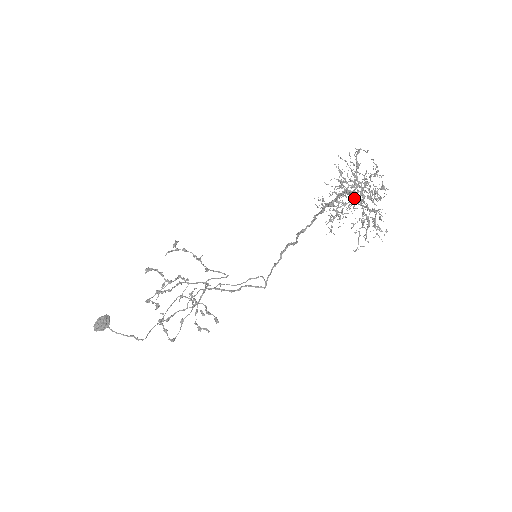
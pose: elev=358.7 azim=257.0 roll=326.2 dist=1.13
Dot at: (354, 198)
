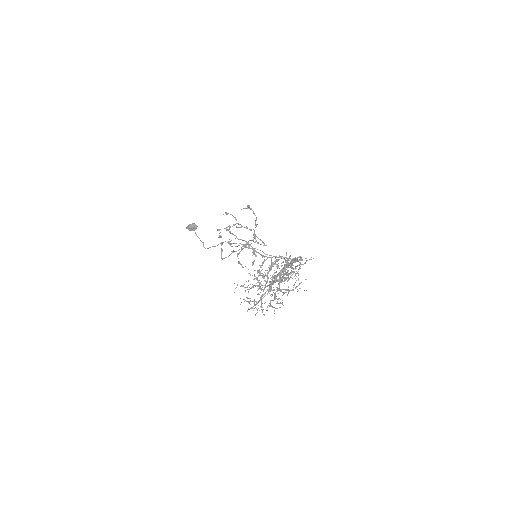
Dot at: occluded
